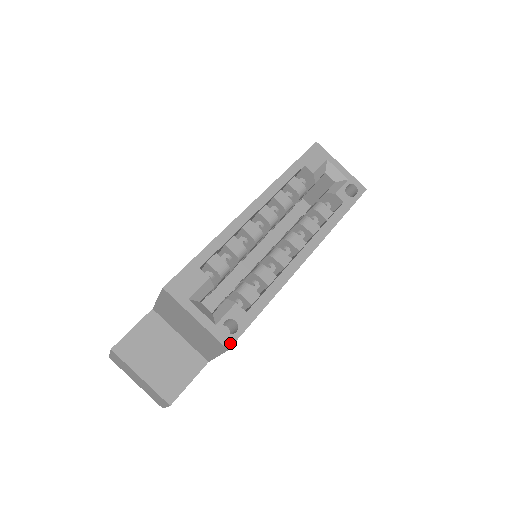
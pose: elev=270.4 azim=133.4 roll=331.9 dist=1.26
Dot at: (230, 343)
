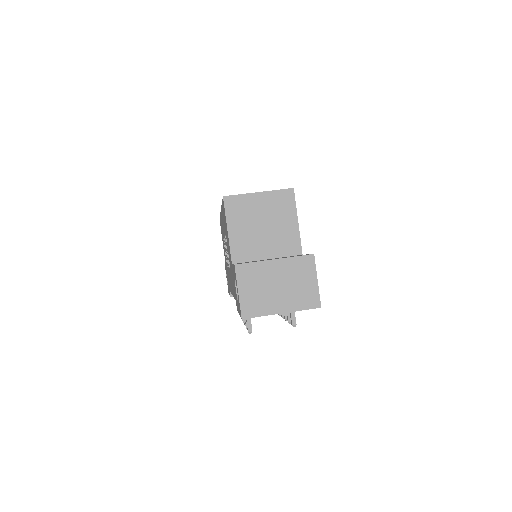
Dot at: (290, 189)
